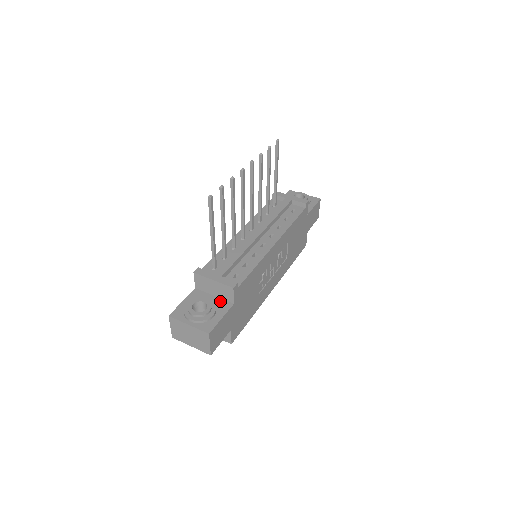
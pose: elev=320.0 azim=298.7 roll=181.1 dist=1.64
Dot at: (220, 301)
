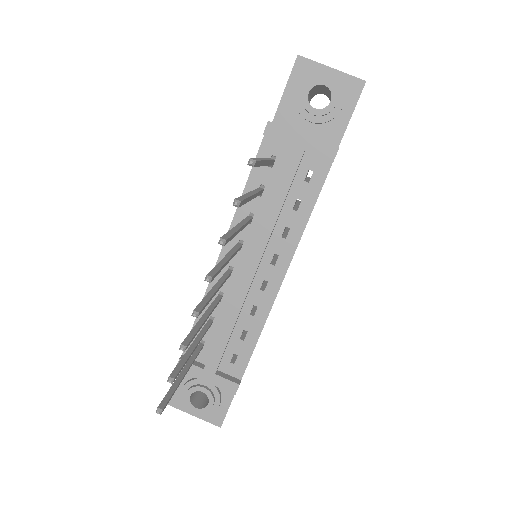
Dot at: occluded
